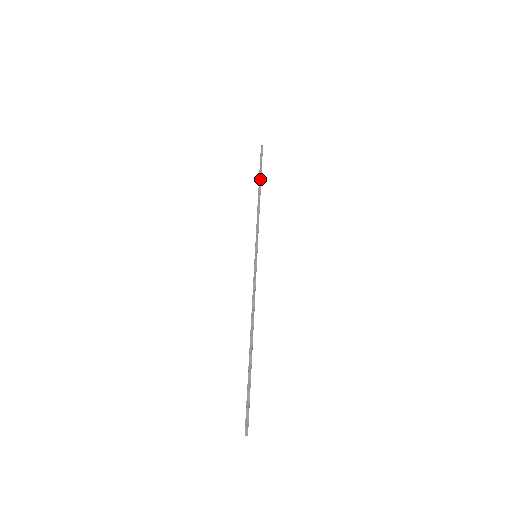
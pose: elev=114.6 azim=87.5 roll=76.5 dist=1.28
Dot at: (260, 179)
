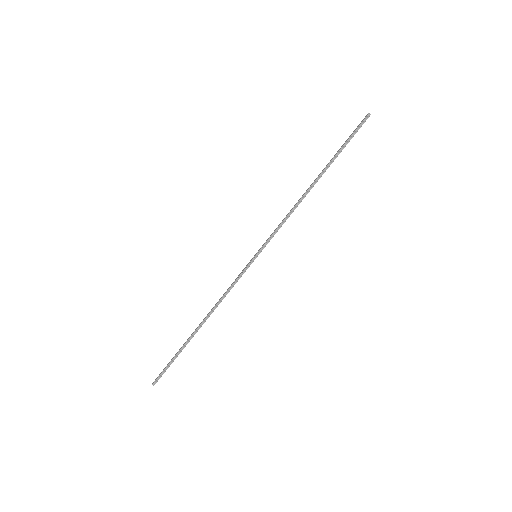
Dot at: (328, 166)
